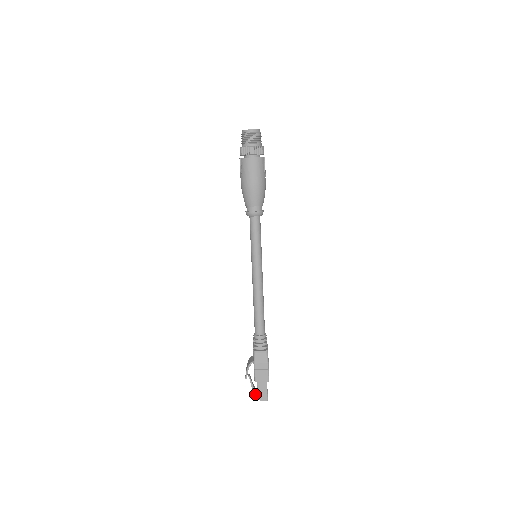
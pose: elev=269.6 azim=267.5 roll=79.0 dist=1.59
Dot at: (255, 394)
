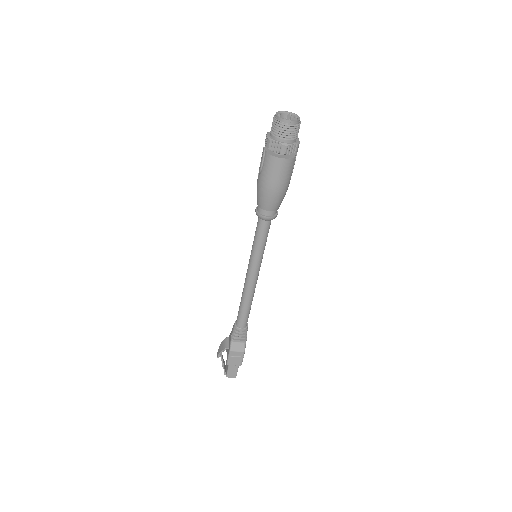
Dot at: (224, 370)
